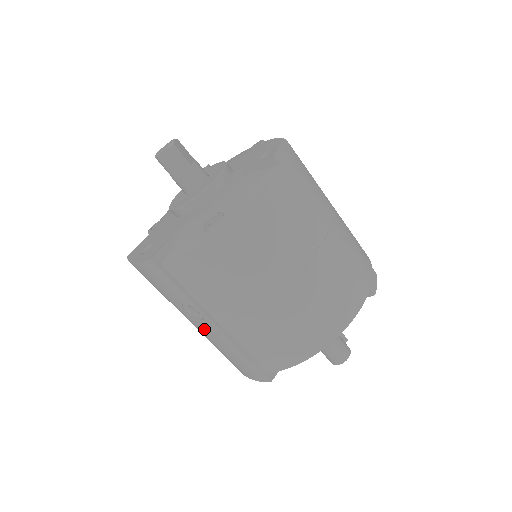
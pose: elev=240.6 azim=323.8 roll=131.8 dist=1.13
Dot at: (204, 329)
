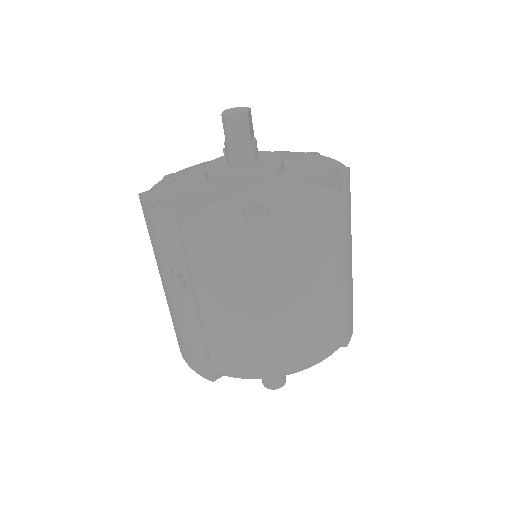
Dot at: (179, 303)
